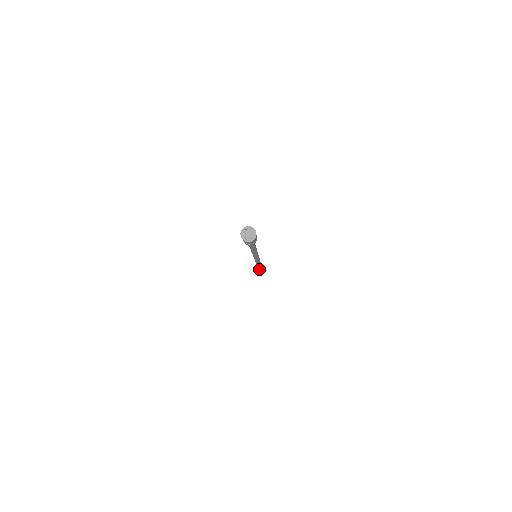
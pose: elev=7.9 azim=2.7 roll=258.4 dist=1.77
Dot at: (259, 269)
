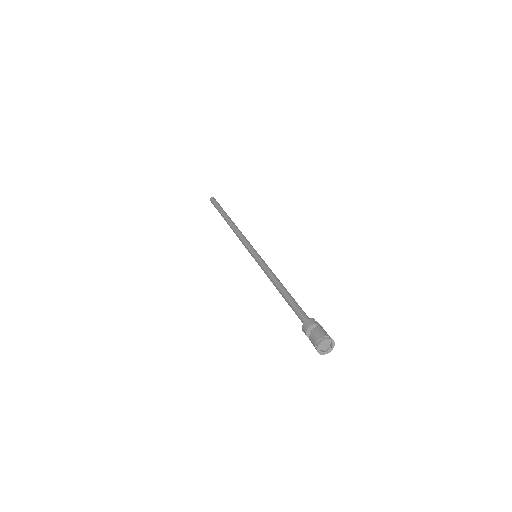
Dot at: (218, 211)
